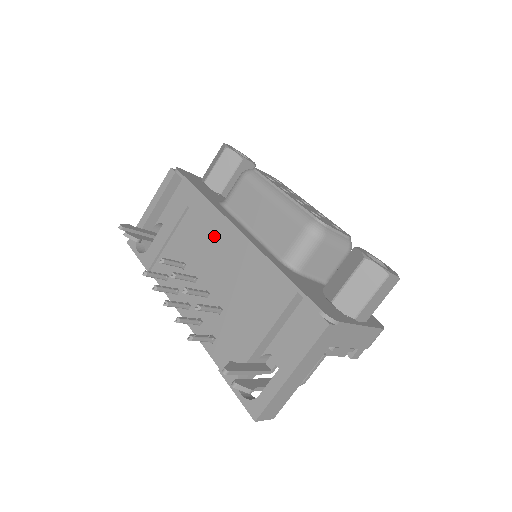
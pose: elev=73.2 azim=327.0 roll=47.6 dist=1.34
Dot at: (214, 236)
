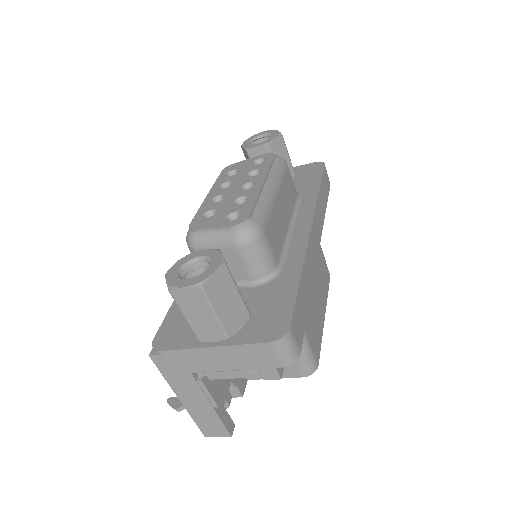
Dot at: occluded
